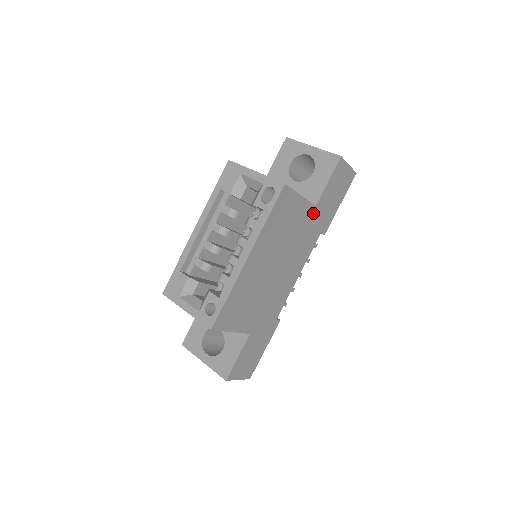
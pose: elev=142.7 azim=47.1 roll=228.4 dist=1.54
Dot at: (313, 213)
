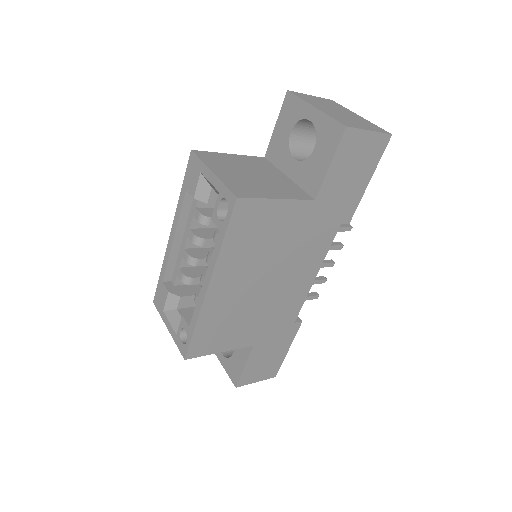
Dot at: (314, 209)
